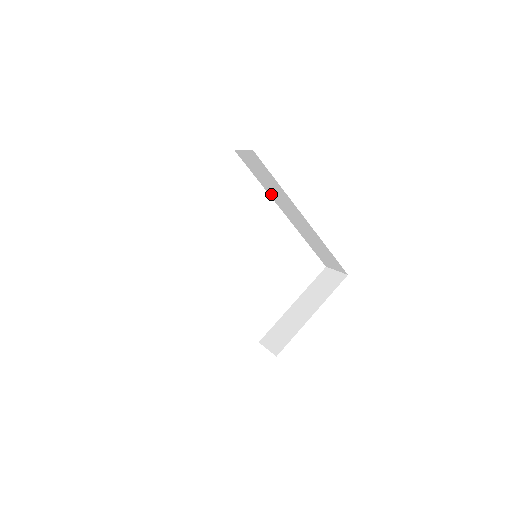
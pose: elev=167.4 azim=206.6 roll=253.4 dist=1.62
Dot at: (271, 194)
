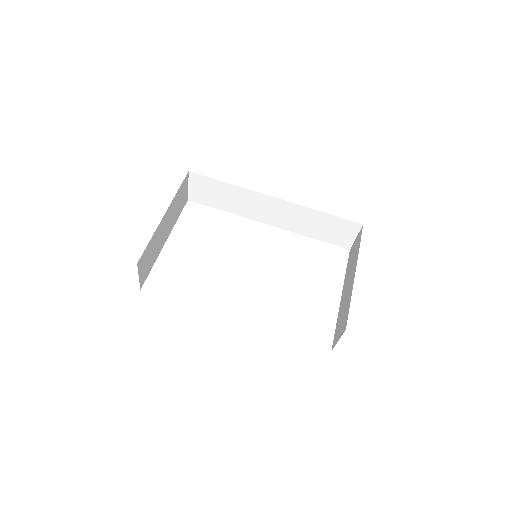
Dot at: (242, 213)
